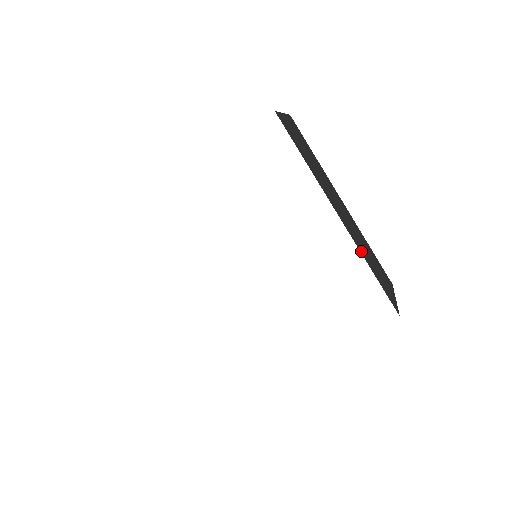
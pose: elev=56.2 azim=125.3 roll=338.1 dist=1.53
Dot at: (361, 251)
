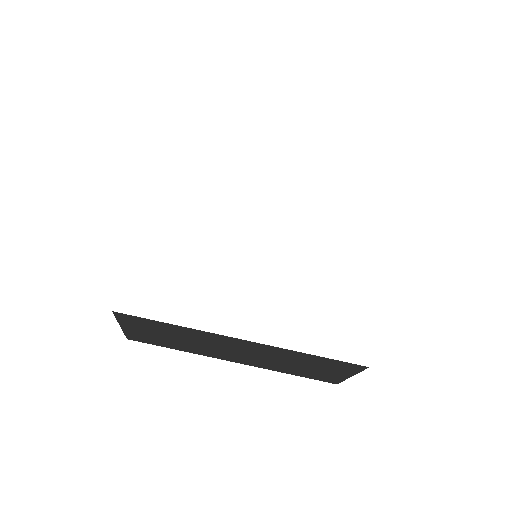
Dot at: occluded
